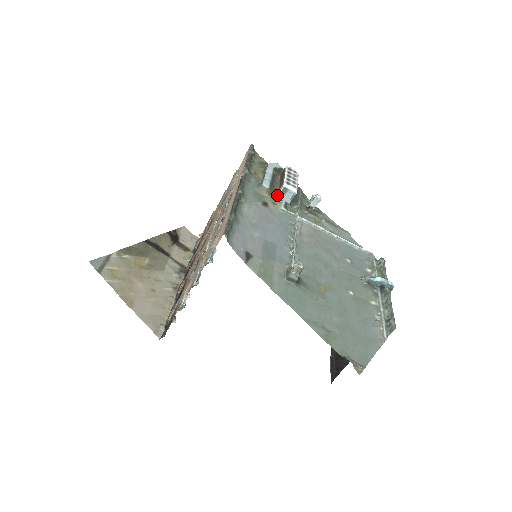
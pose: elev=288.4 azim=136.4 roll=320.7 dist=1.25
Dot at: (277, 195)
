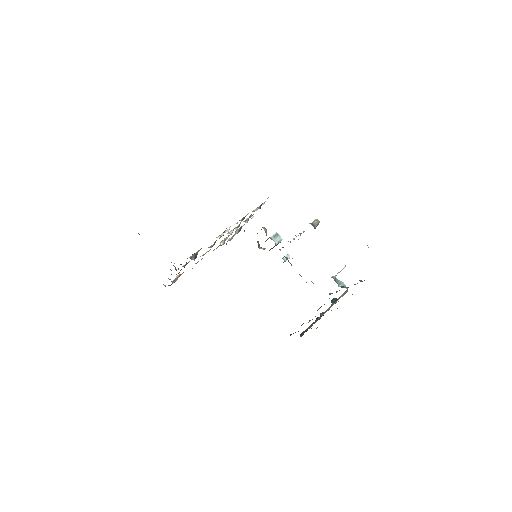
Dot at: (271, 236)
